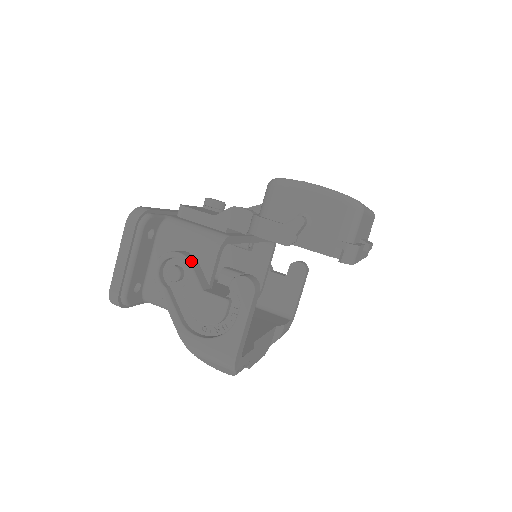
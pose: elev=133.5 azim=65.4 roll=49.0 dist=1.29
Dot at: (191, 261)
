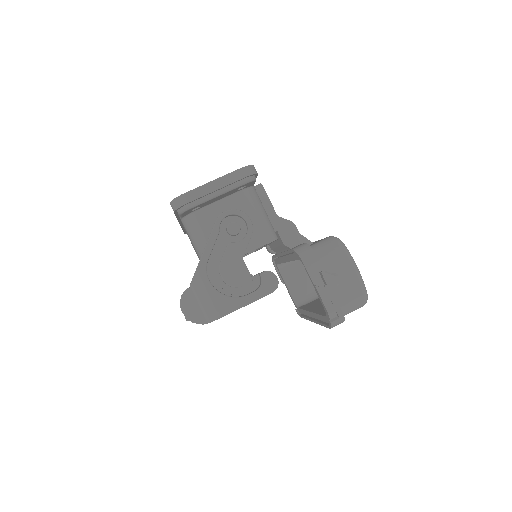
Dot at: occluded
